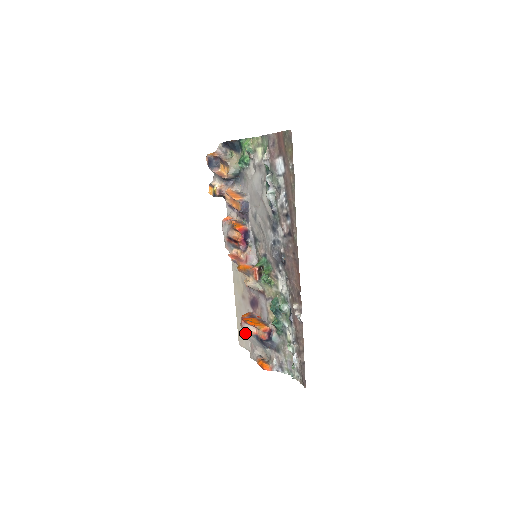
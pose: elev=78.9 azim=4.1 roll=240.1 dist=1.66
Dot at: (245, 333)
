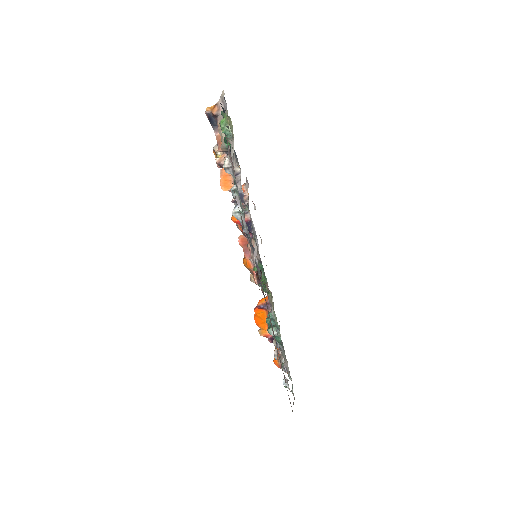
Dot at: occluded
